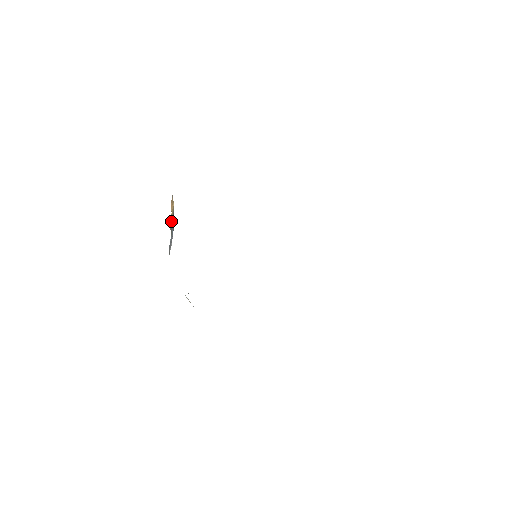
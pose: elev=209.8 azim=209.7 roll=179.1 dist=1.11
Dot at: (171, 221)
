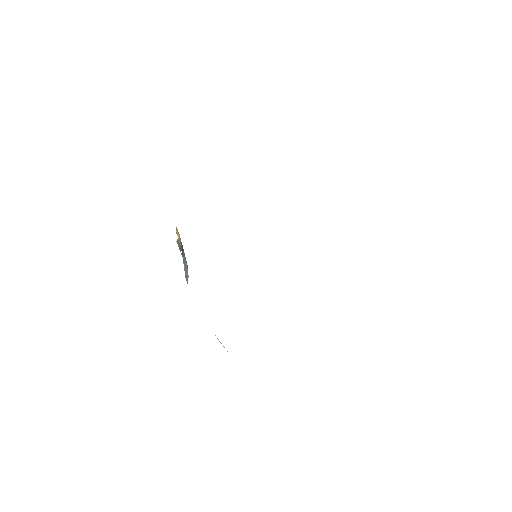
Dot at: (179, 244)
